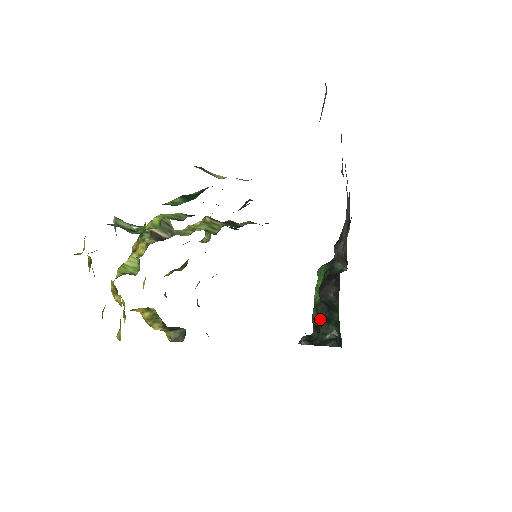
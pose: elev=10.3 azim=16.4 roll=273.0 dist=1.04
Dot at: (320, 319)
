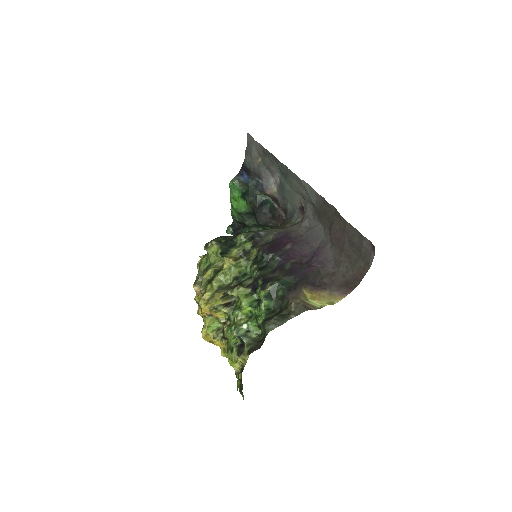
Dot at: (249, 224)
